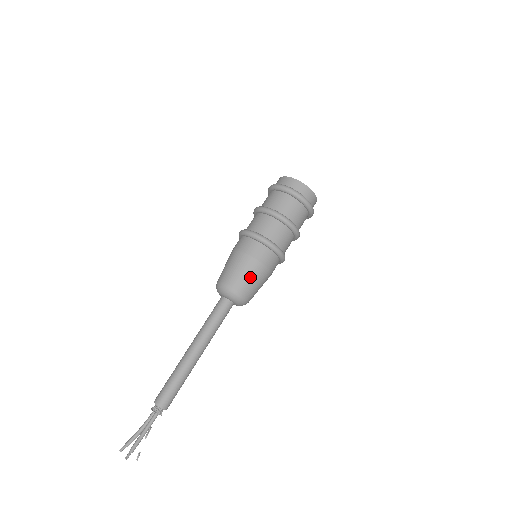
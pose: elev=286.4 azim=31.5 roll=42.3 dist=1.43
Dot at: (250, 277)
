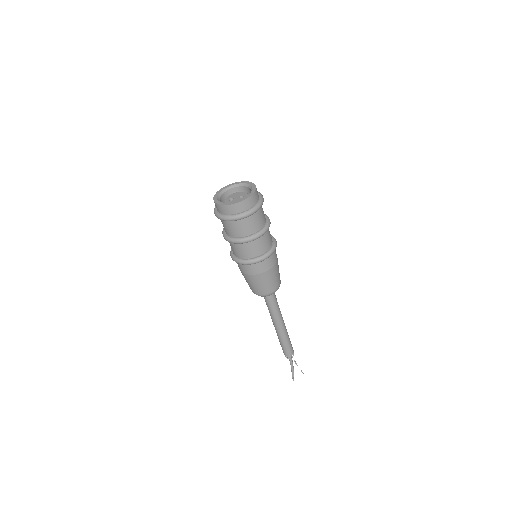
Dot at: (257, 285)
